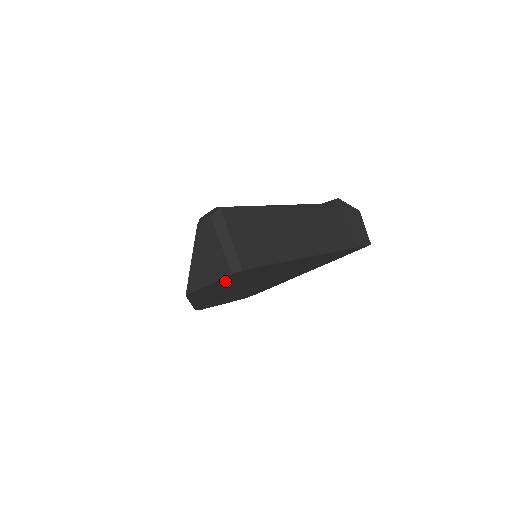
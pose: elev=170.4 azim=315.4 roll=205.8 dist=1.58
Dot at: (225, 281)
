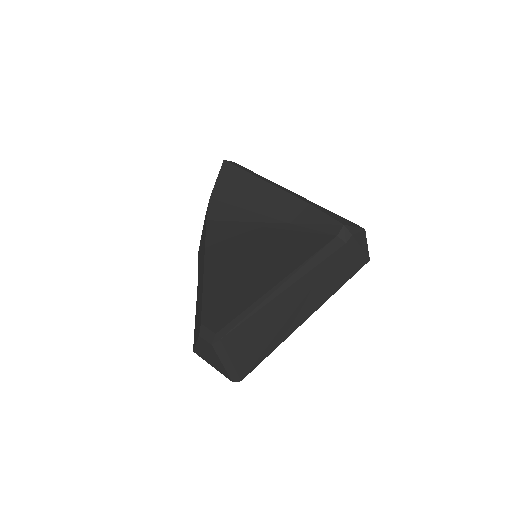
Dot at: occluded
